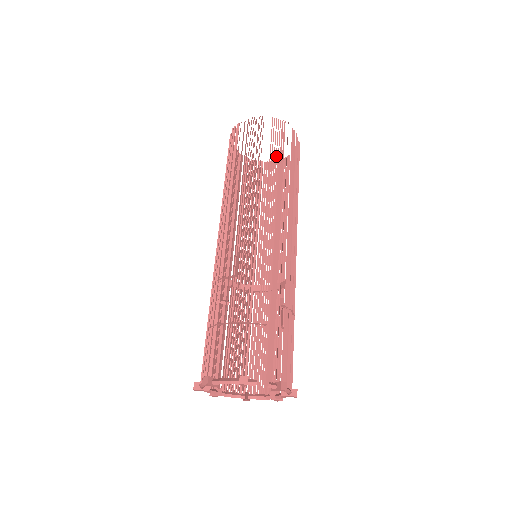
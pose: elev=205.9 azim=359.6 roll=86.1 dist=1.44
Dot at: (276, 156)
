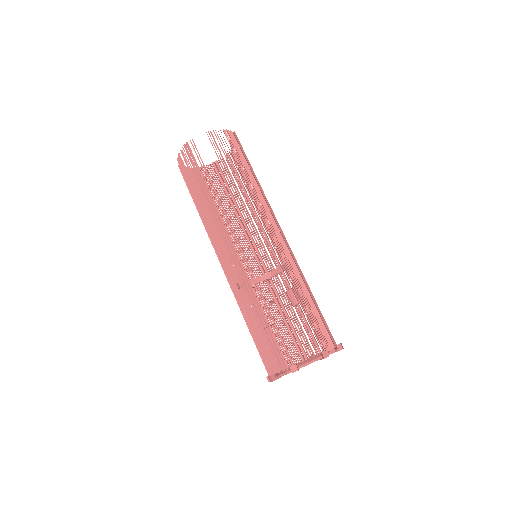
Dot at: (244, 165)
